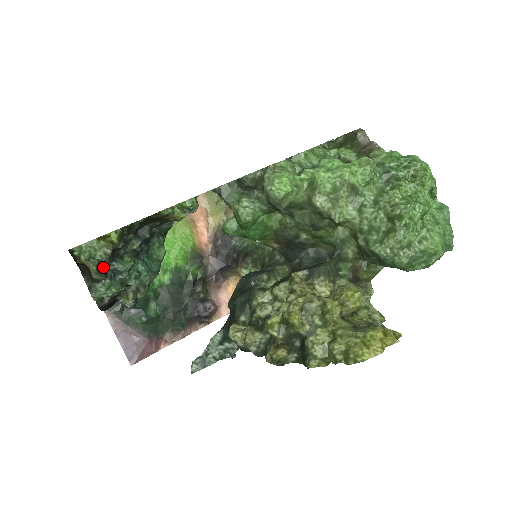
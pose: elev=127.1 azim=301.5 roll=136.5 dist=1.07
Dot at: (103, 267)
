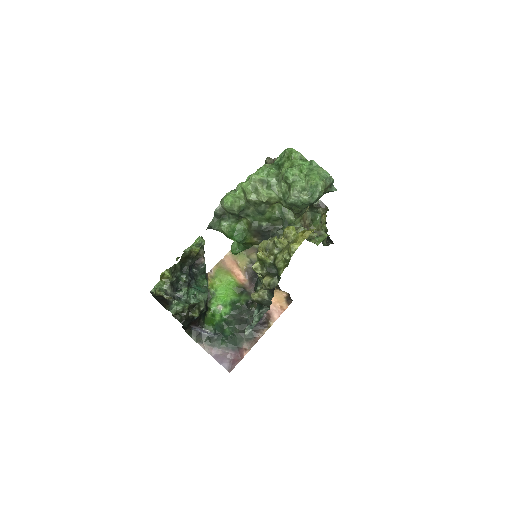
Dot at: (170, 294)
